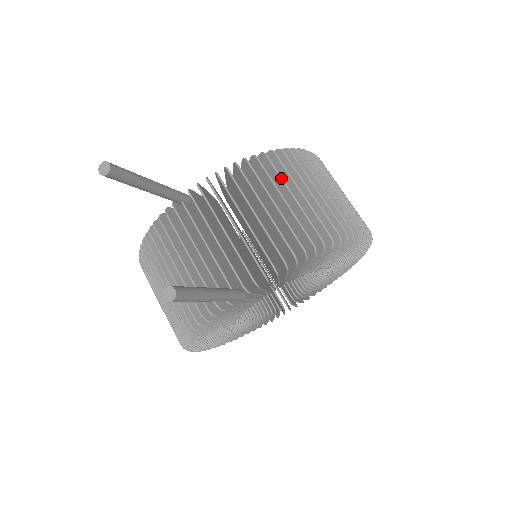
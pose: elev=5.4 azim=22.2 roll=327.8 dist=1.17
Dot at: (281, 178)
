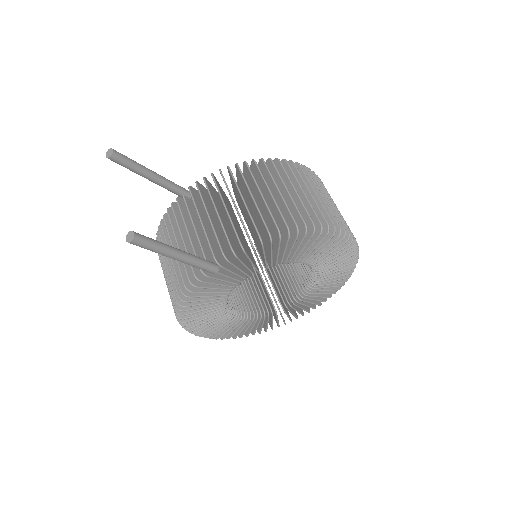
Dot at: (263, 178)
